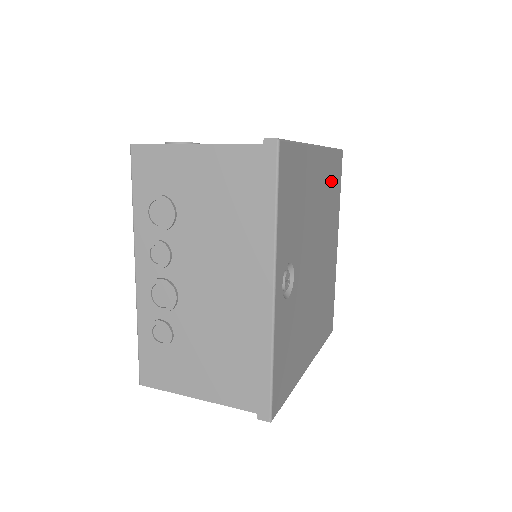
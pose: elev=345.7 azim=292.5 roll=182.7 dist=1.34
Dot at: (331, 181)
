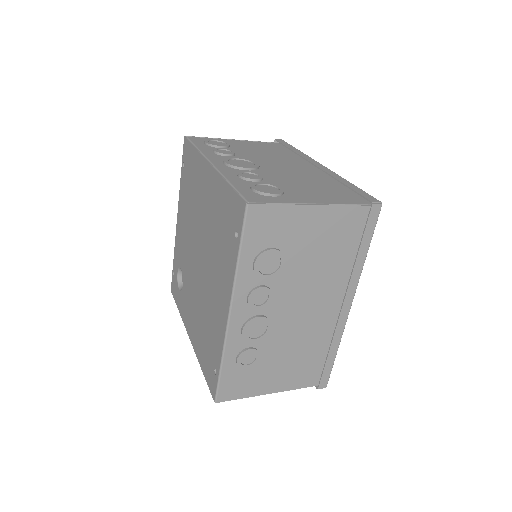
Dot at: occluded
